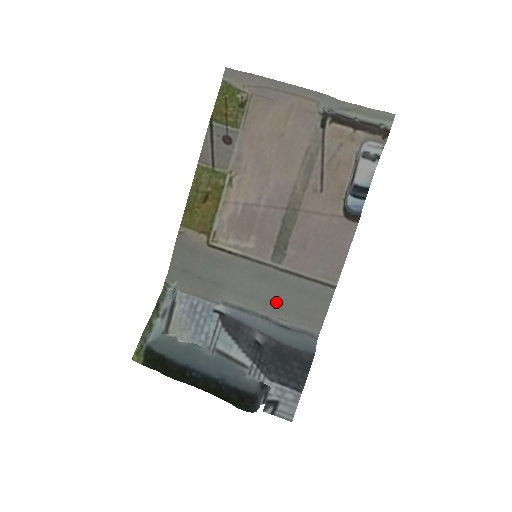
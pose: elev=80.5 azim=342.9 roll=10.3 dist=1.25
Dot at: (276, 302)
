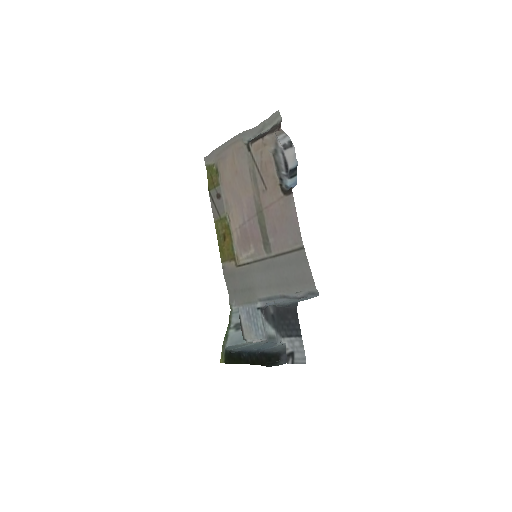
Dot at: (283, 281)
